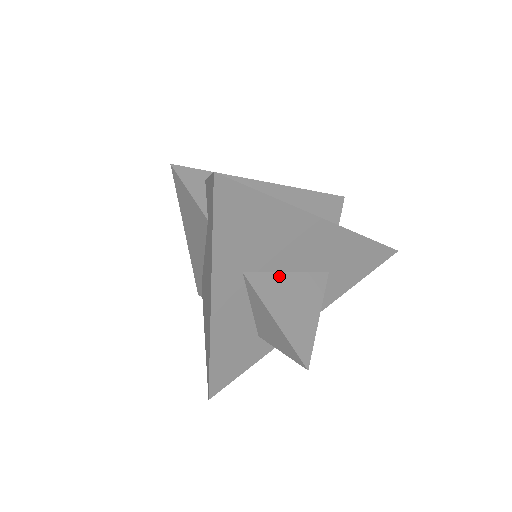
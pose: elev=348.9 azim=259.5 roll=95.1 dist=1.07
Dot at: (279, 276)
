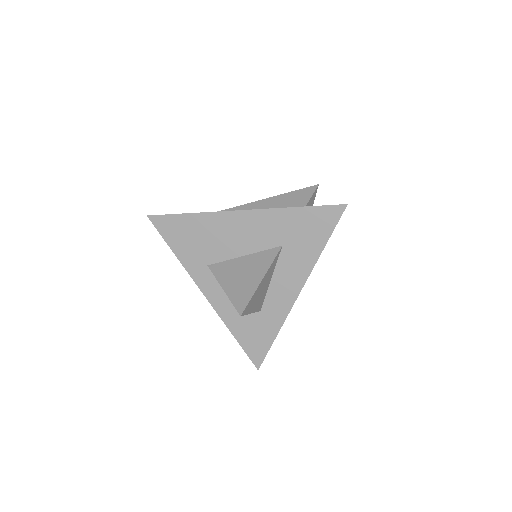
Dot at: (235, 260)
